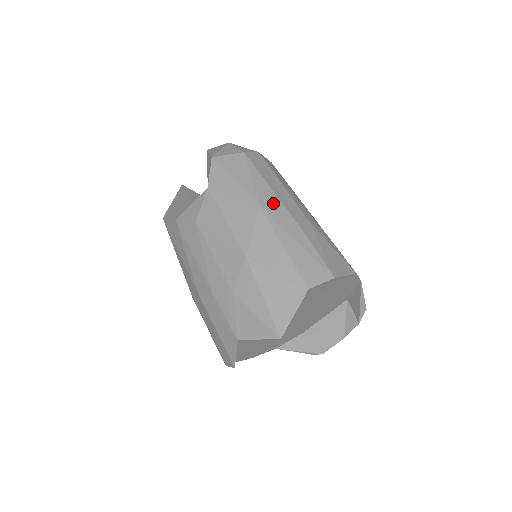
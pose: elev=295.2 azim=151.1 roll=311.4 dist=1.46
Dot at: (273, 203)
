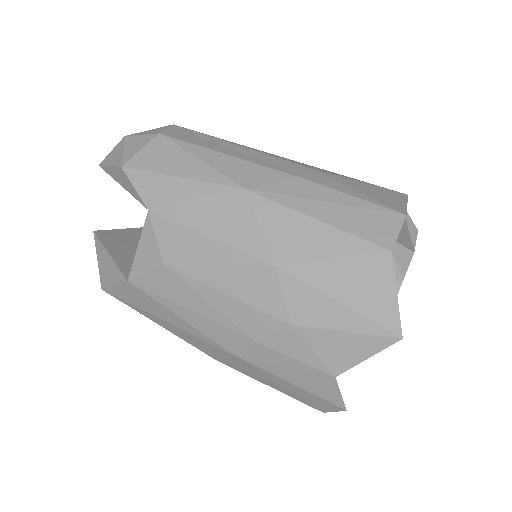
Dot at: (253, 173)
